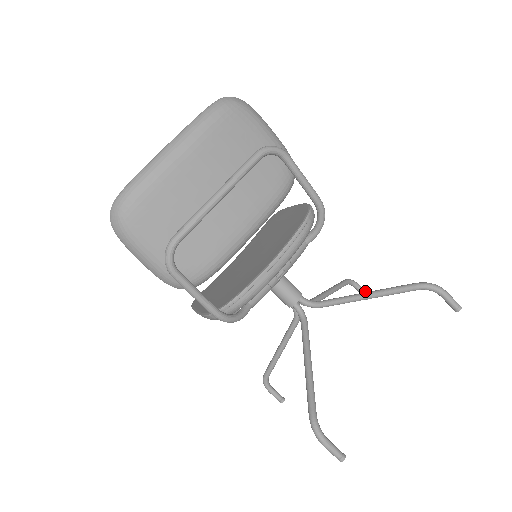
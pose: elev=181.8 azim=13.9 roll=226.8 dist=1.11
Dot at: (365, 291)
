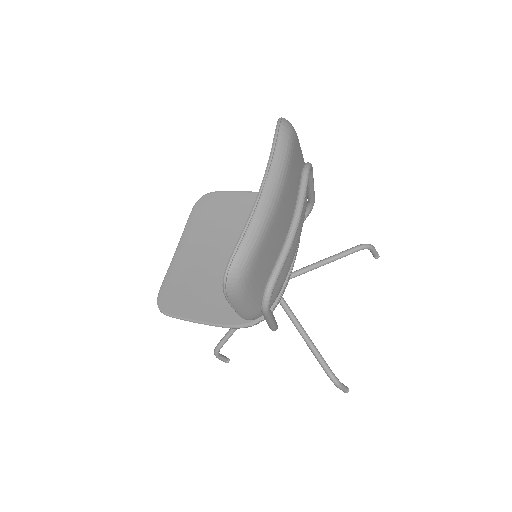
Dot at: occluded
